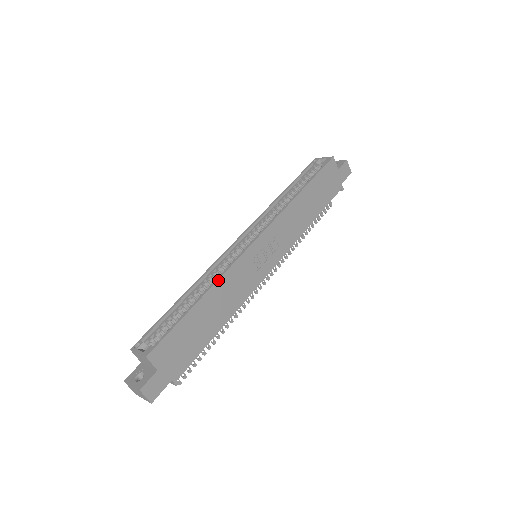
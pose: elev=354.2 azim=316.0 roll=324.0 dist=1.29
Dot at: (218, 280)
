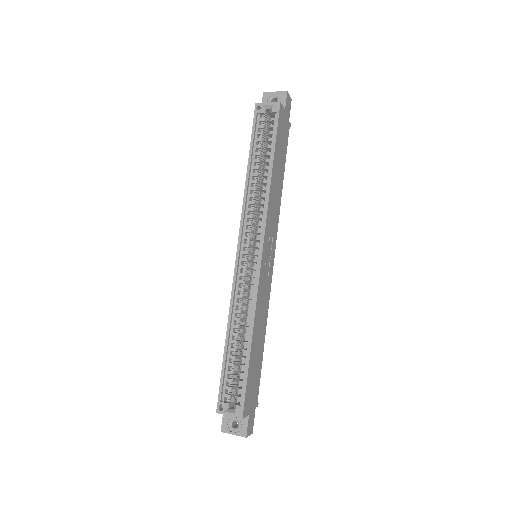
Dot at: (255, 316)
